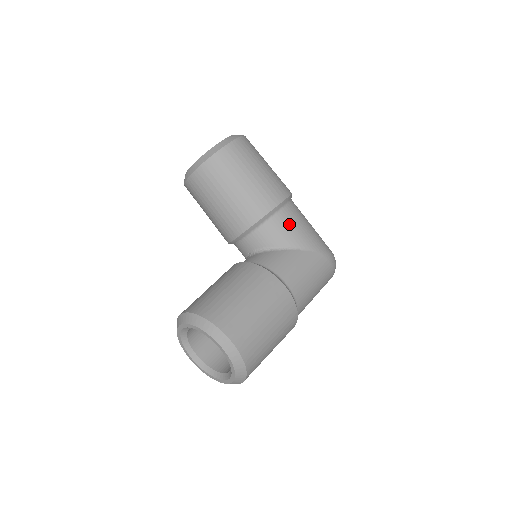
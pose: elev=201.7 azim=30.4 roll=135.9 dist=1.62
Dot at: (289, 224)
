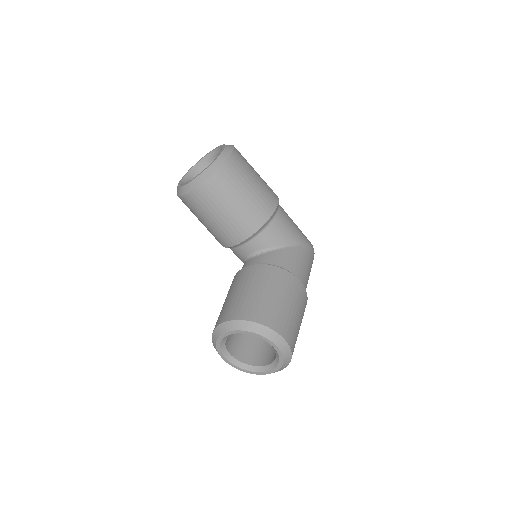
Dot at: (285, 224)
